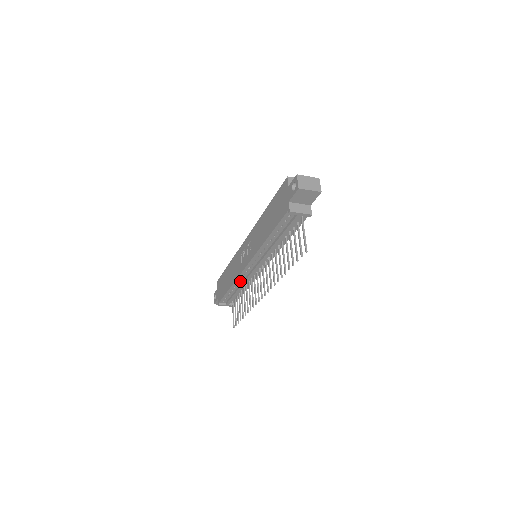
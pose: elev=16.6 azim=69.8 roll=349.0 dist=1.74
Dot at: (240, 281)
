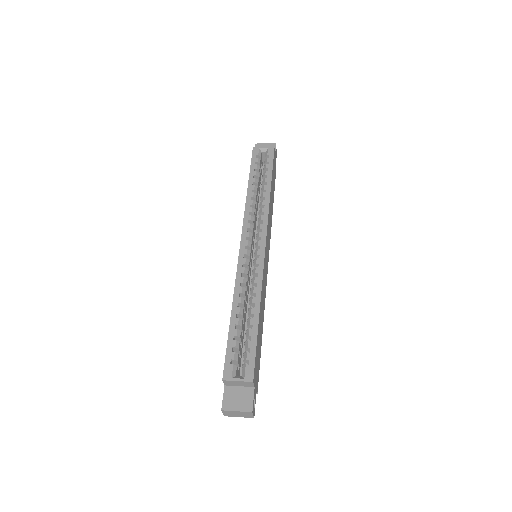
Dot at: occluded
